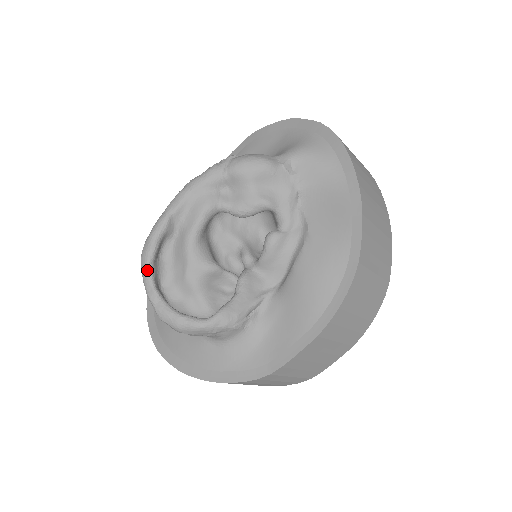
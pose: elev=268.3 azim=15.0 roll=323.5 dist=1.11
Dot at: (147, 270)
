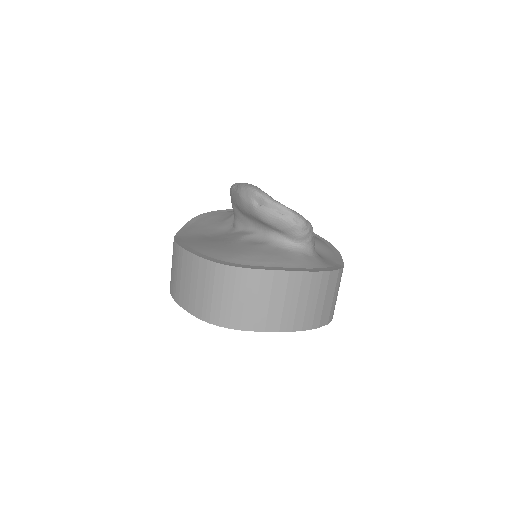
Dot at: (266, 193)
